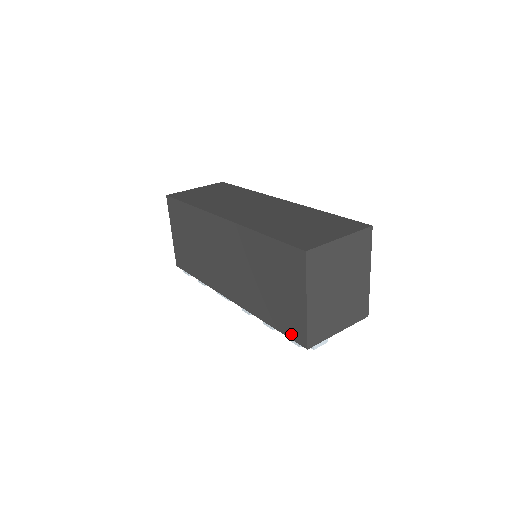
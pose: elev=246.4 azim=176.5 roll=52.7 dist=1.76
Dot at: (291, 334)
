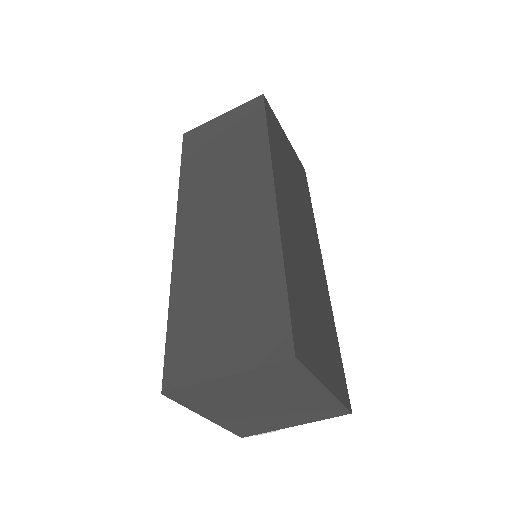
Dot at: occluded
